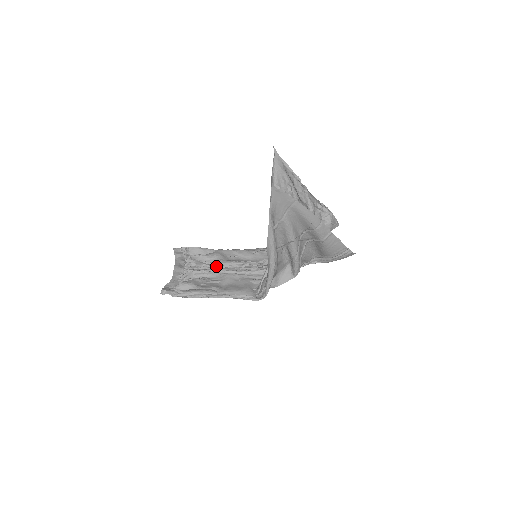
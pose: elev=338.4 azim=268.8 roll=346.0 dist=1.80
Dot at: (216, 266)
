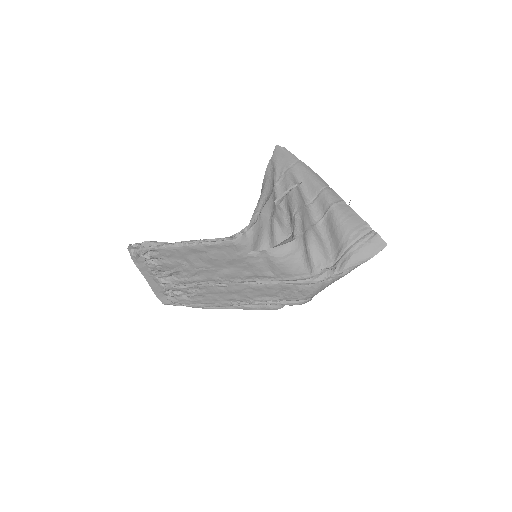
Dot at: occluded
